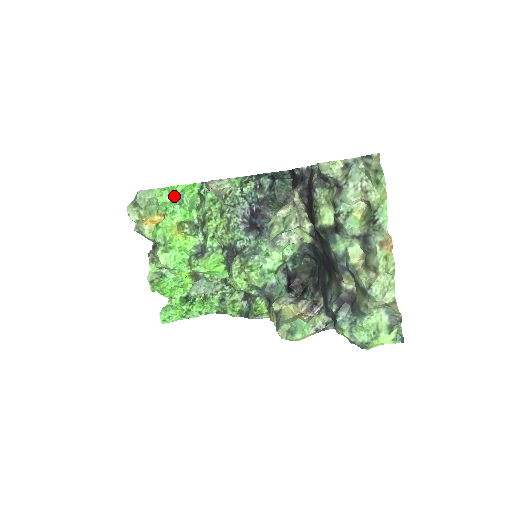
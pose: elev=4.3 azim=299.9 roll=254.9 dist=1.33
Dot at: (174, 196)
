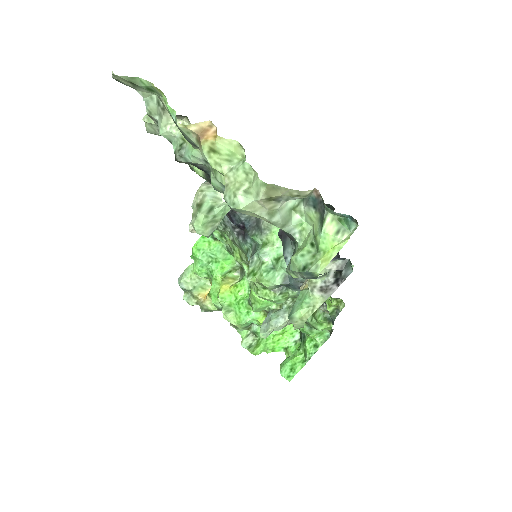
Dot at: (198, 260)
